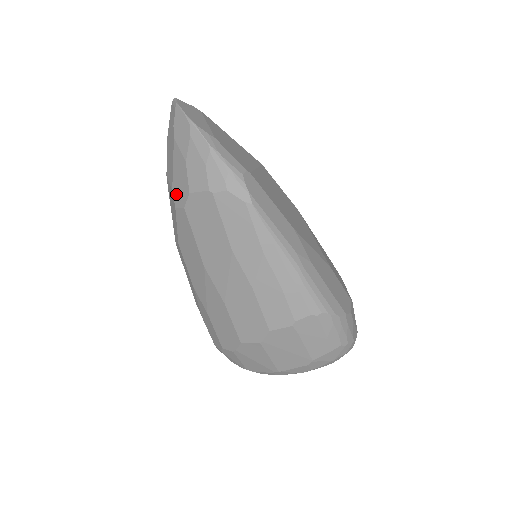
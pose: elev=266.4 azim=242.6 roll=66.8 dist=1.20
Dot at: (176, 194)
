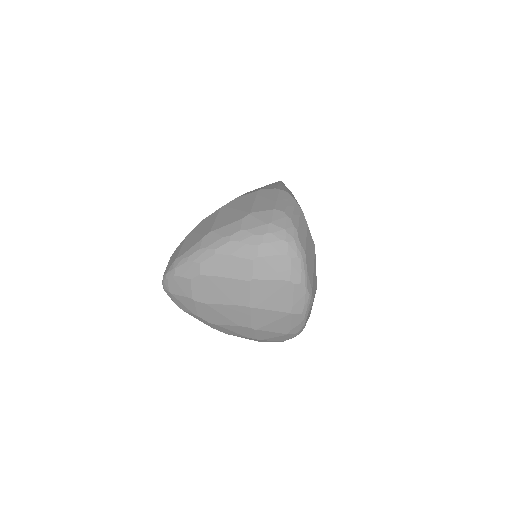
Dot at: occluded
